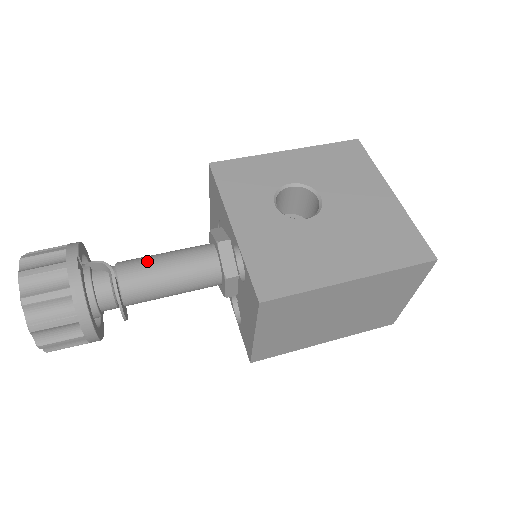
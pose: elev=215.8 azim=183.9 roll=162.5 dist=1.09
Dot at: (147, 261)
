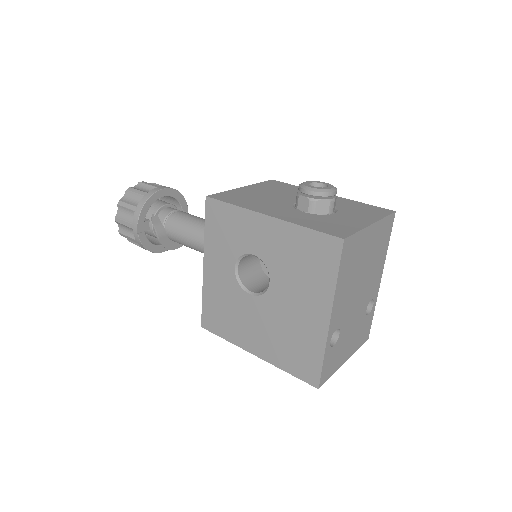
Dot at: (181, 231)
